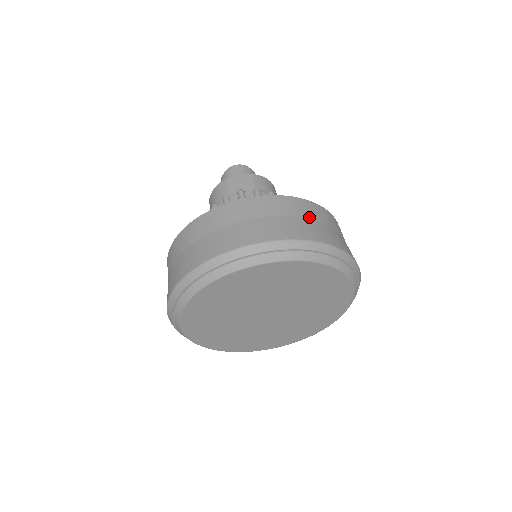
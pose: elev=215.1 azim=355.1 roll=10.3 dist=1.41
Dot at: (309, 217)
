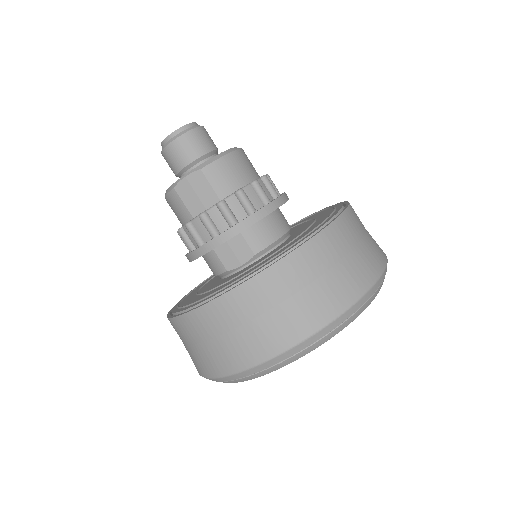
Dot at: (307, 282)
